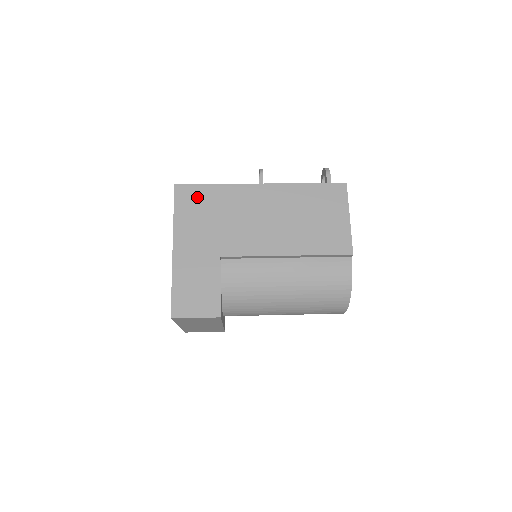
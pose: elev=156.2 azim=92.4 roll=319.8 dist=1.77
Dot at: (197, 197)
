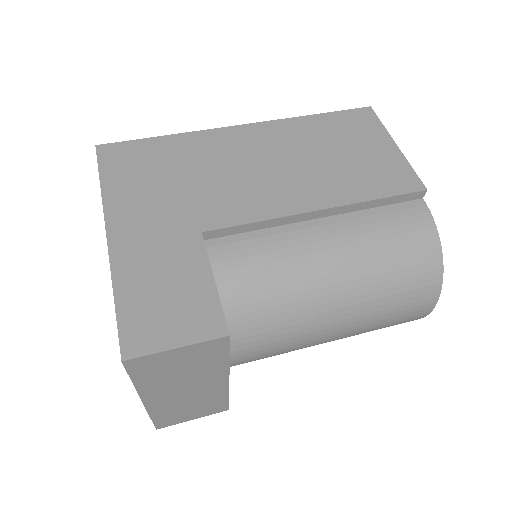
Dot at: (139, 155)
